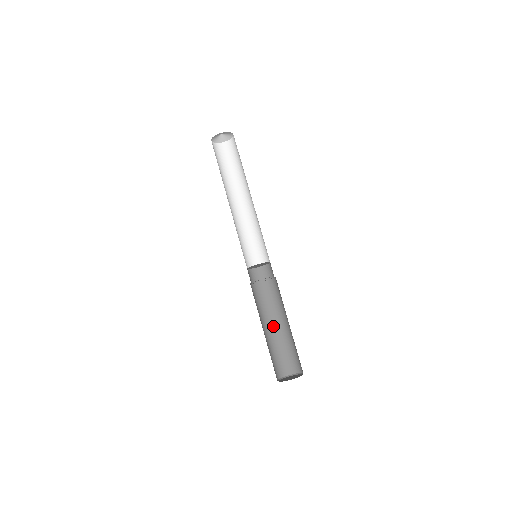
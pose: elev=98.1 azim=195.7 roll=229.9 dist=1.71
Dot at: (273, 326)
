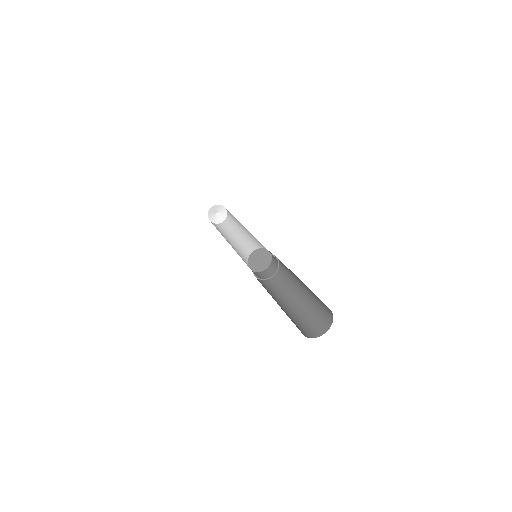
Dot at: occluded
